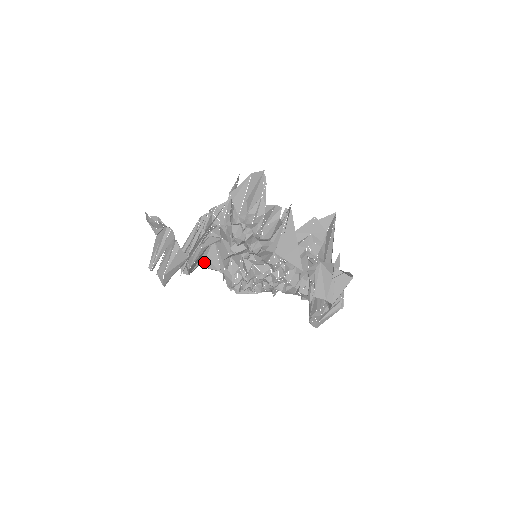
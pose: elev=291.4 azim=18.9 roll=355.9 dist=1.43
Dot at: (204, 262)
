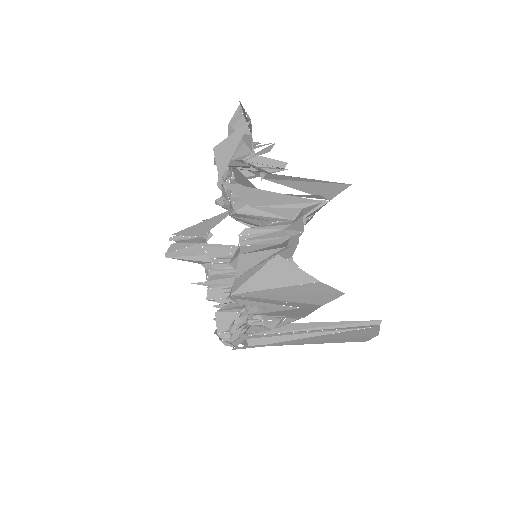
Dot at: occluded
